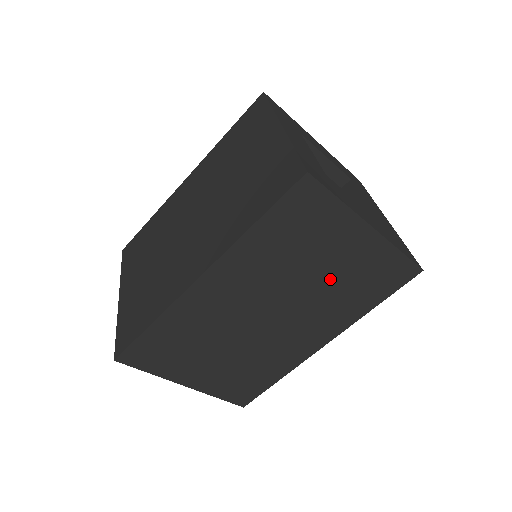
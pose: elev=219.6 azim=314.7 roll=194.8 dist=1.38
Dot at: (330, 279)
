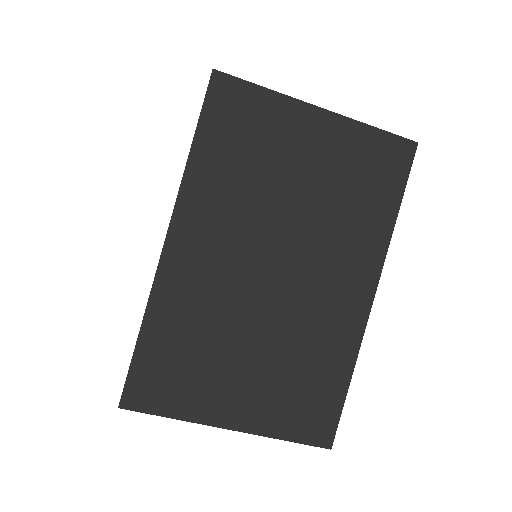
Dot at: occluded
